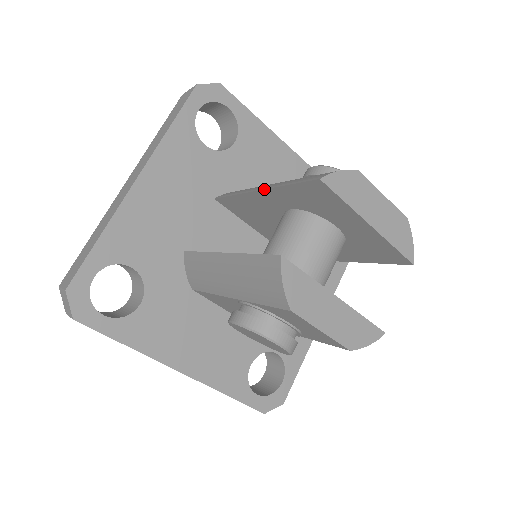
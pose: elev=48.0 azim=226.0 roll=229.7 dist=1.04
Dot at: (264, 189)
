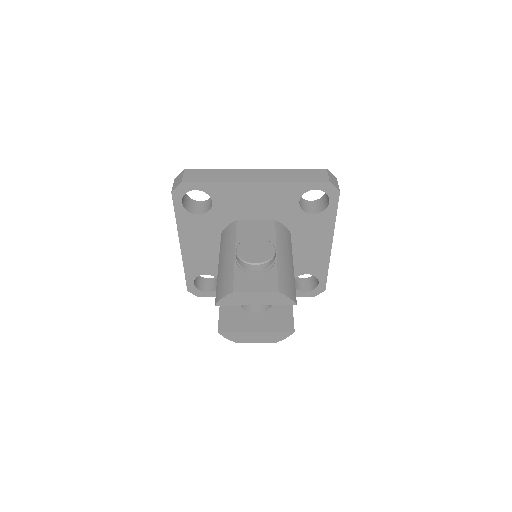
Dot at: (218, 271)
